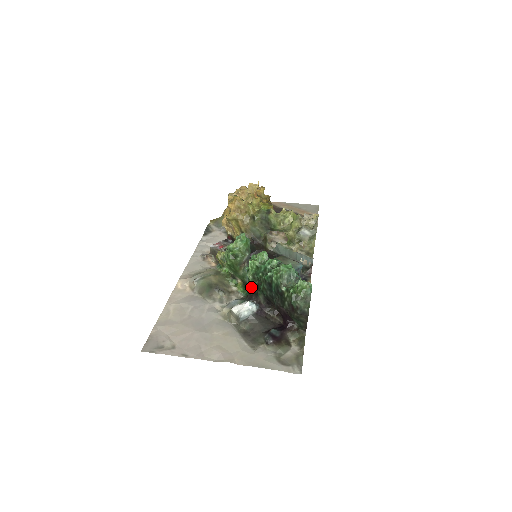
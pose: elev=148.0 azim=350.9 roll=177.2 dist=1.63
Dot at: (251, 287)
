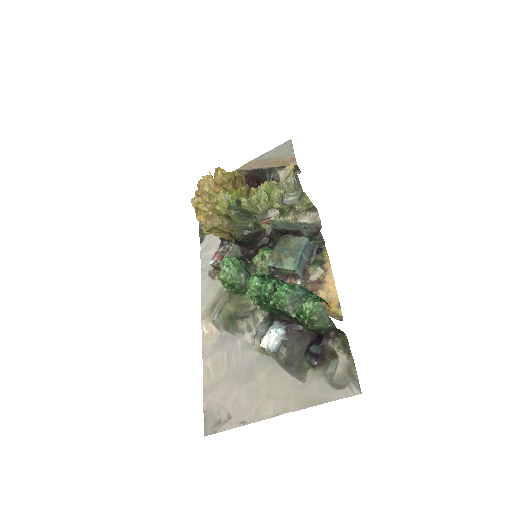
Dot at: (265, 311)
